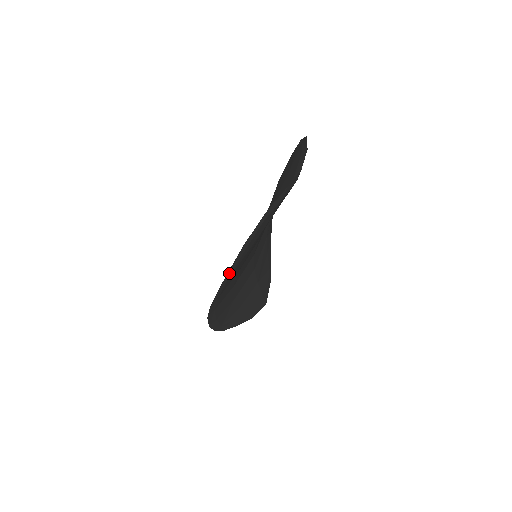
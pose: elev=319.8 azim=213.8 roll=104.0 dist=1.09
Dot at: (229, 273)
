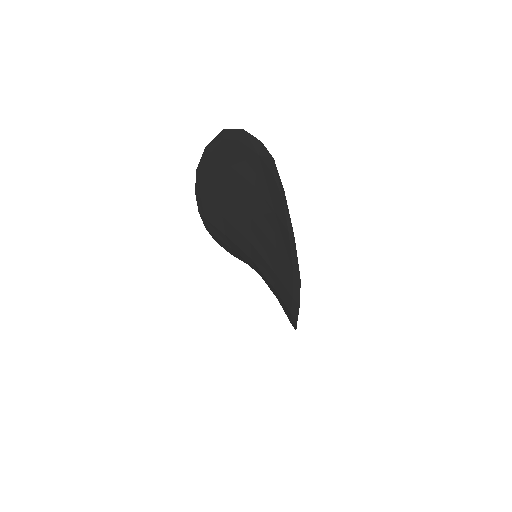
Dot at: (296, 263)
